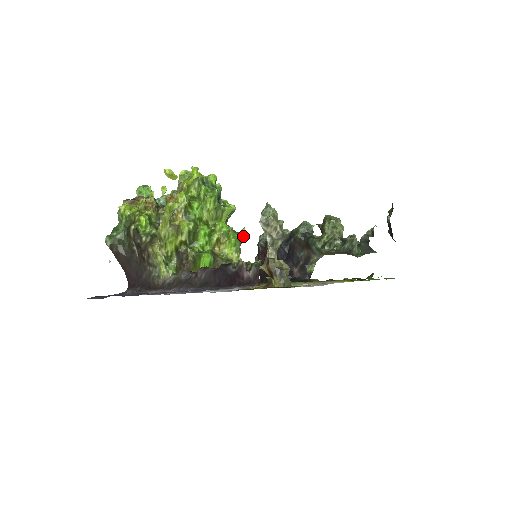
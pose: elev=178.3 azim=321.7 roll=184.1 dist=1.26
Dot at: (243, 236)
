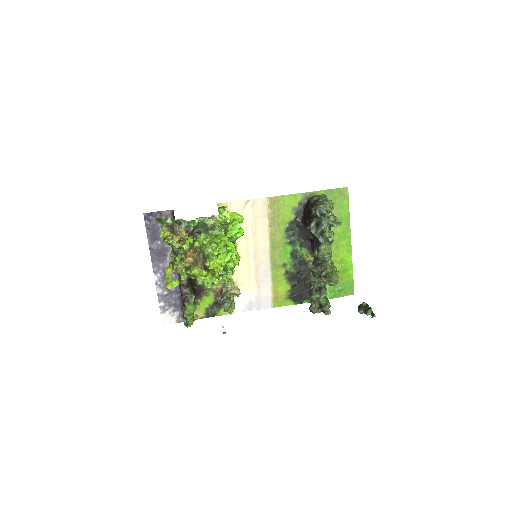
Dot at: occluded
